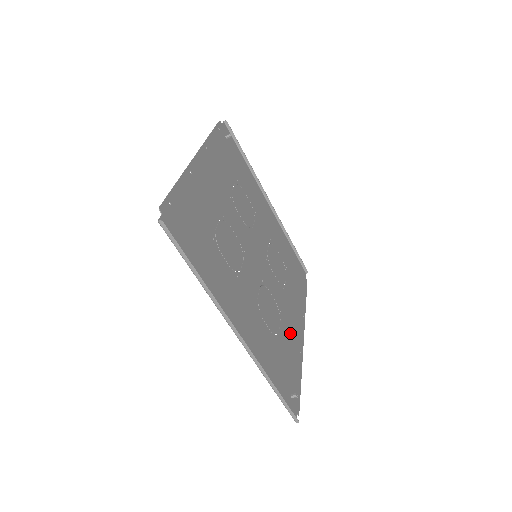
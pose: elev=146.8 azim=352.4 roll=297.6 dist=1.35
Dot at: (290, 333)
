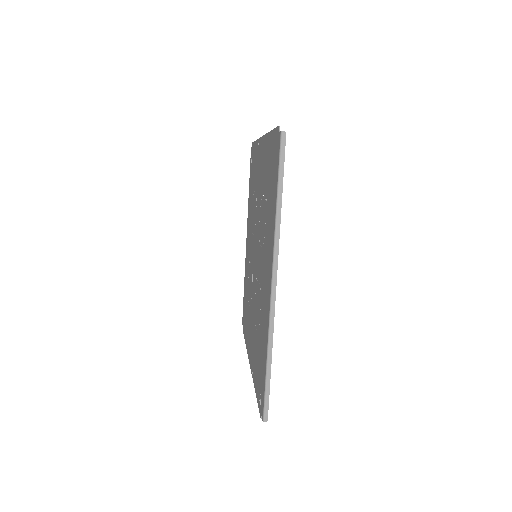
Dot at: occluded
